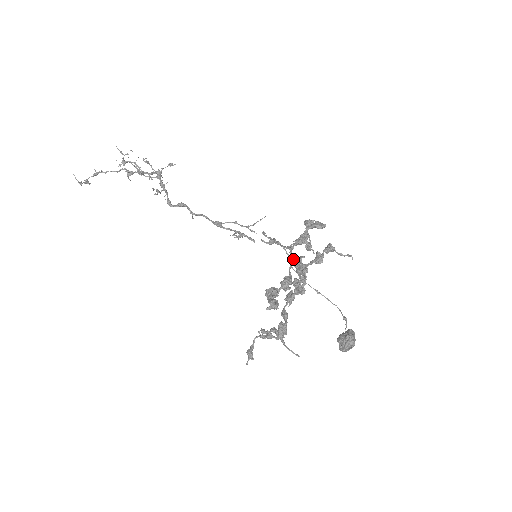
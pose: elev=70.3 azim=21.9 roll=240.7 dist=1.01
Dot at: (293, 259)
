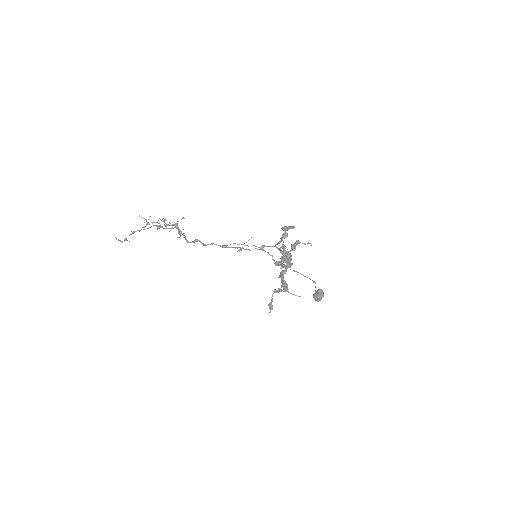
Dot at: occluded
